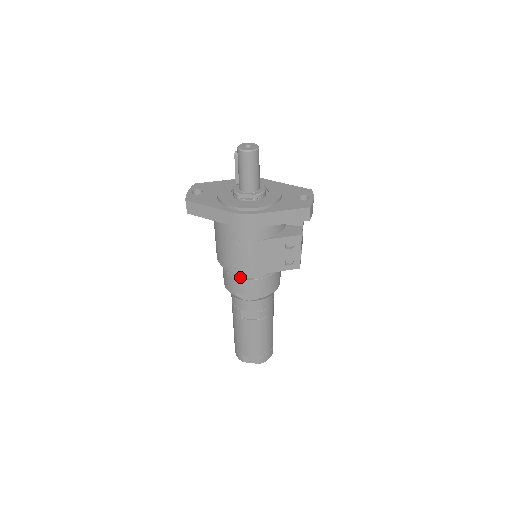
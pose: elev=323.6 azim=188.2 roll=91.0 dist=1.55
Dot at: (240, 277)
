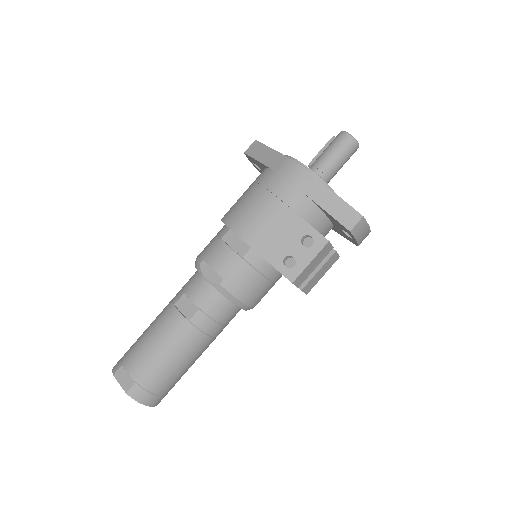
Dot at: (226, 242)
